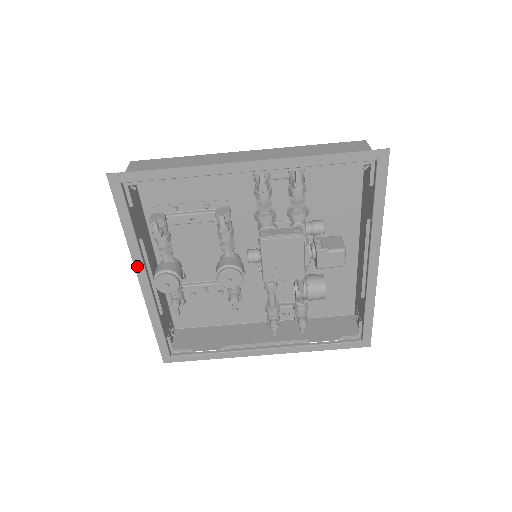
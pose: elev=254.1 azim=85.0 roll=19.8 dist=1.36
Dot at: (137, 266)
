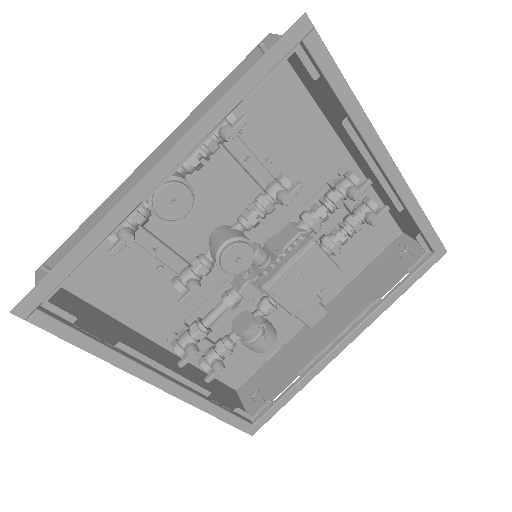
Dot at: (183, 143)
